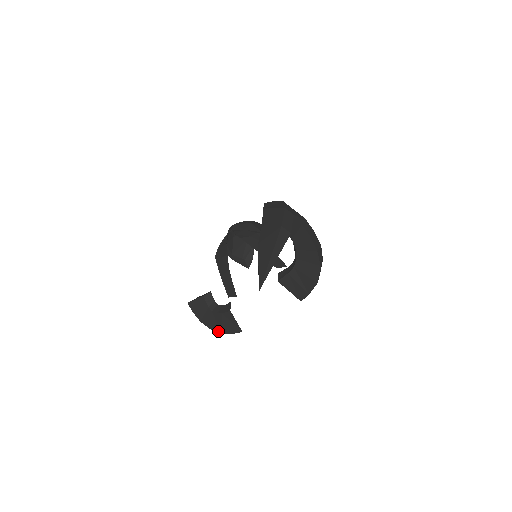
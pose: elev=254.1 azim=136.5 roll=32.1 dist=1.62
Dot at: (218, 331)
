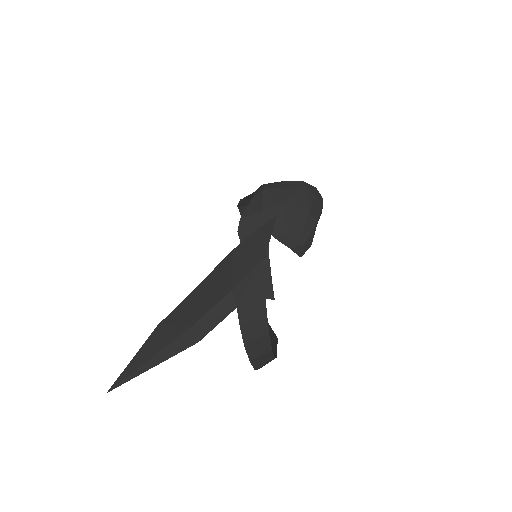
Dot at: occluded
